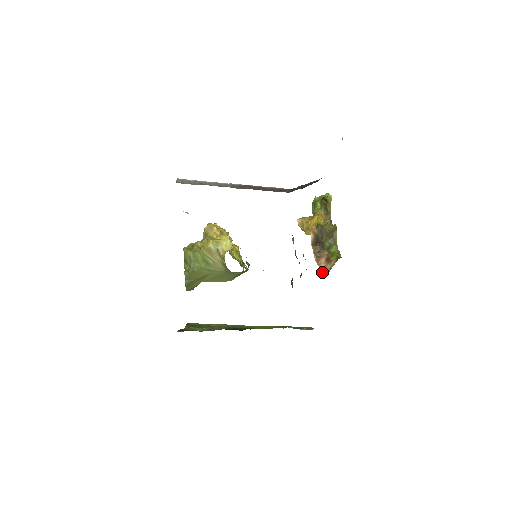
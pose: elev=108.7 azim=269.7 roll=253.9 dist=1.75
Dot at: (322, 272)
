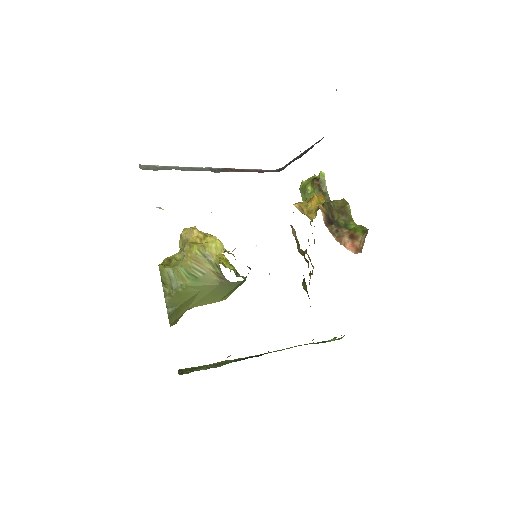
Dot at: (352, 251)
